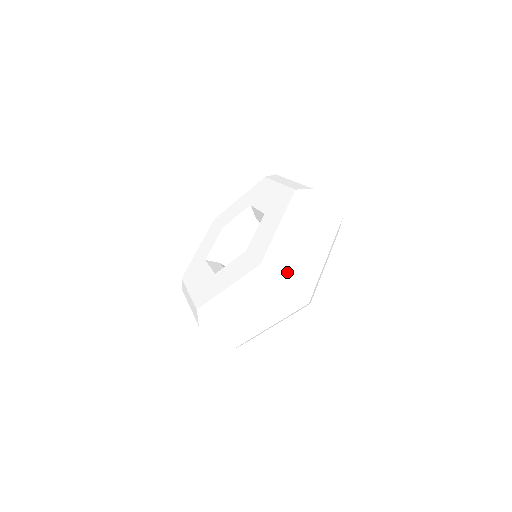
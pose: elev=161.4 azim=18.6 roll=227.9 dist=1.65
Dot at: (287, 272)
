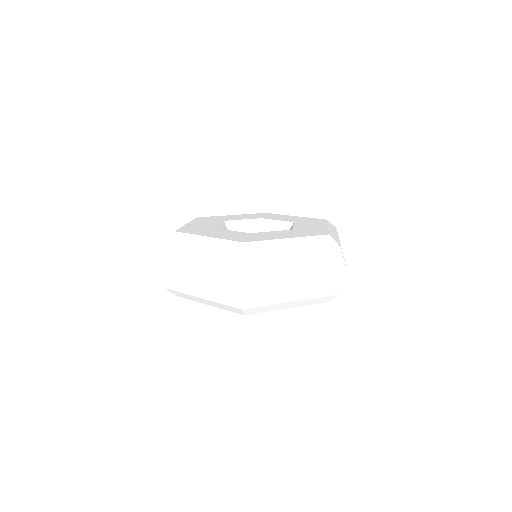
Dot at: occluded
